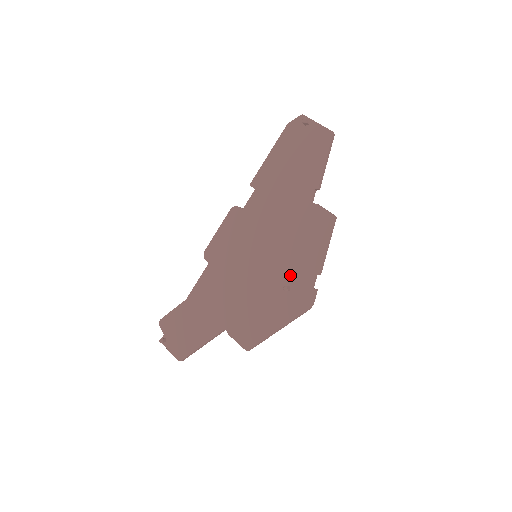
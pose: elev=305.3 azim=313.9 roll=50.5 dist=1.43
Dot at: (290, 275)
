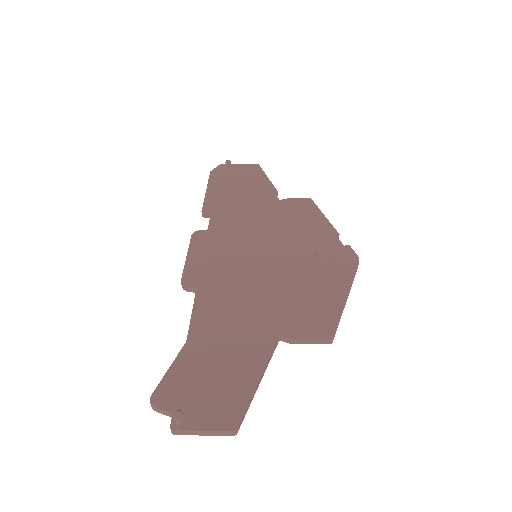
Dot at: (311, 248)
